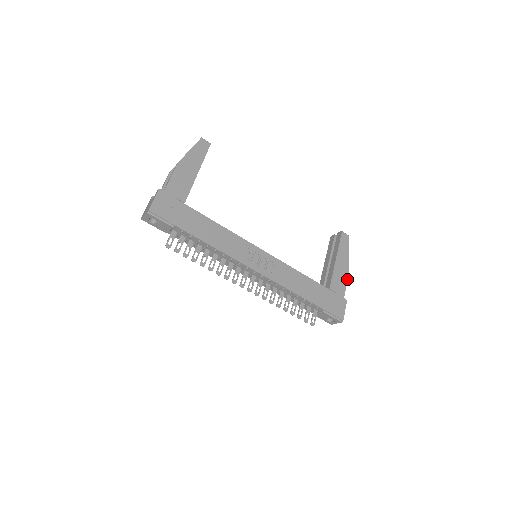
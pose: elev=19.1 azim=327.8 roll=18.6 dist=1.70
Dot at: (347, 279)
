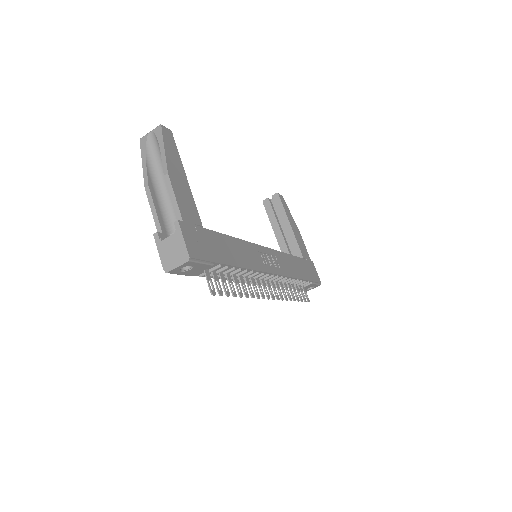
Dot at: (303, 241)
